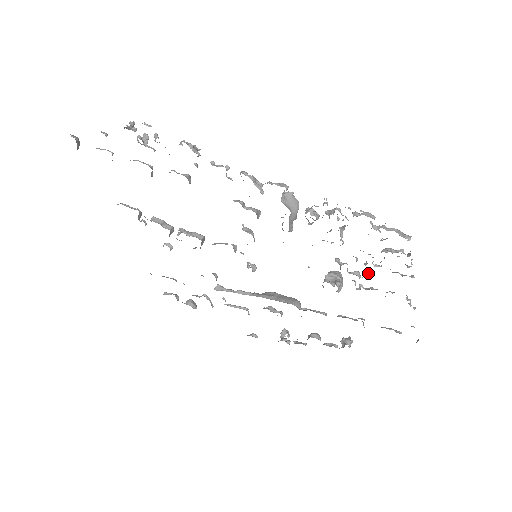
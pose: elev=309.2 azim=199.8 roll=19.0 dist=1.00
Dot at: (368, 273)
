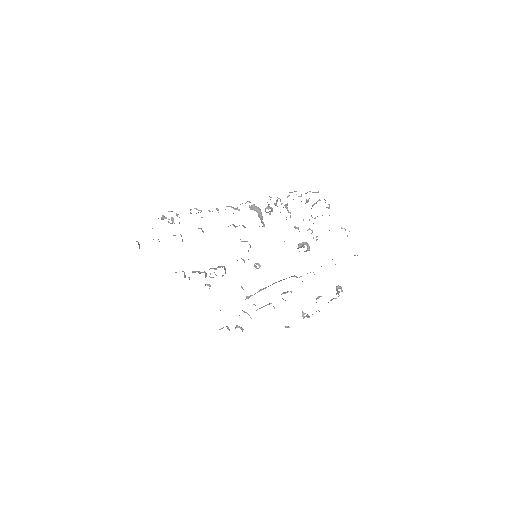
Dot at: occluded
